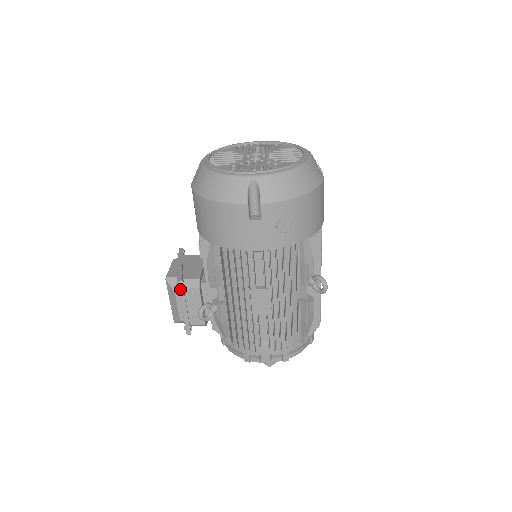
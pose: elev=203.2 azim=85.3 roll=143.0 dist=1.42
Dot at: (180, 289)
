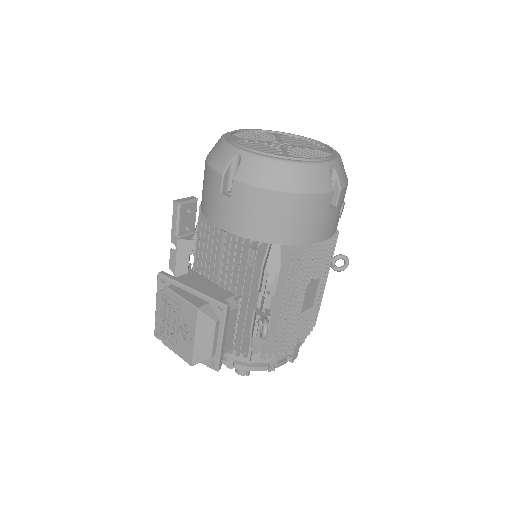
Dot at: (227, 314)
